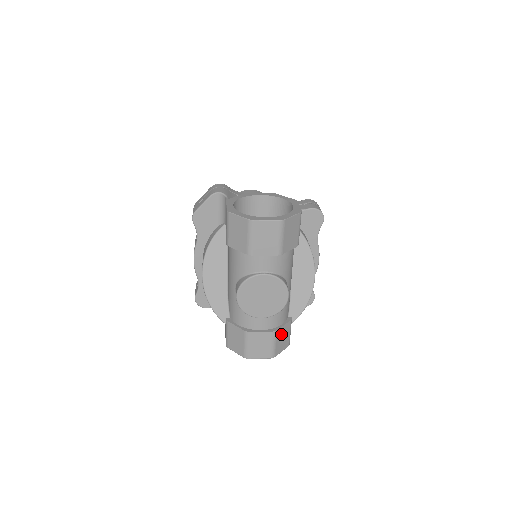
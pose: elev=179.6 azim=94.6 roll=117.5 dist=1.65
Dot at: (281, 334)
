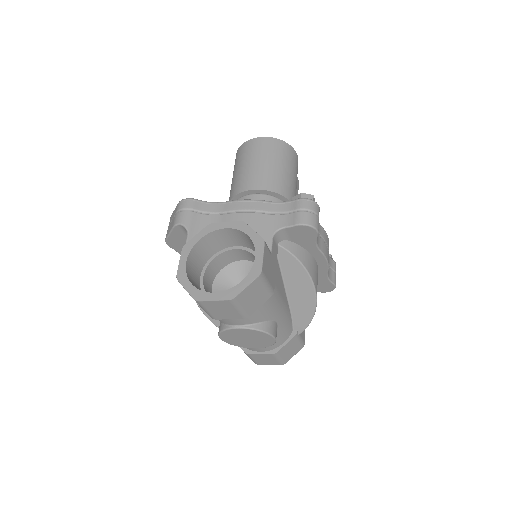
Dot at: (286, 349)
